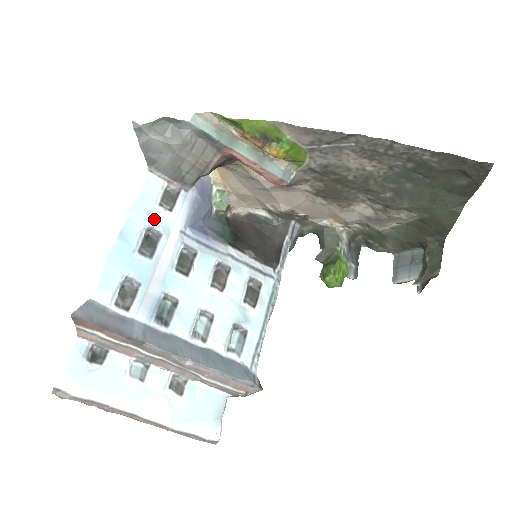
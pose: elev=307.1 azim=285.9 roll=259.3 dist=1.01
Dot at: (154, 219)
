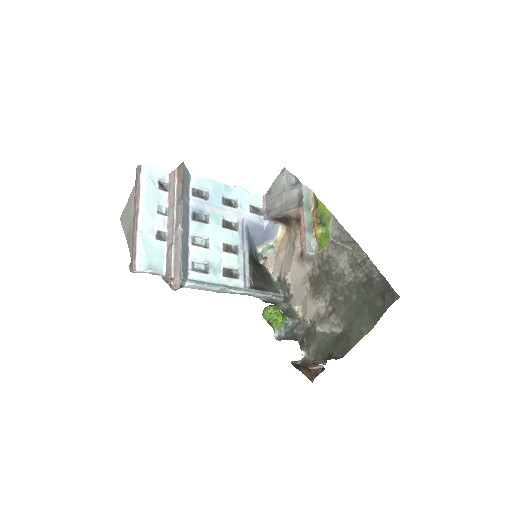
Dot at: (242, 202)
